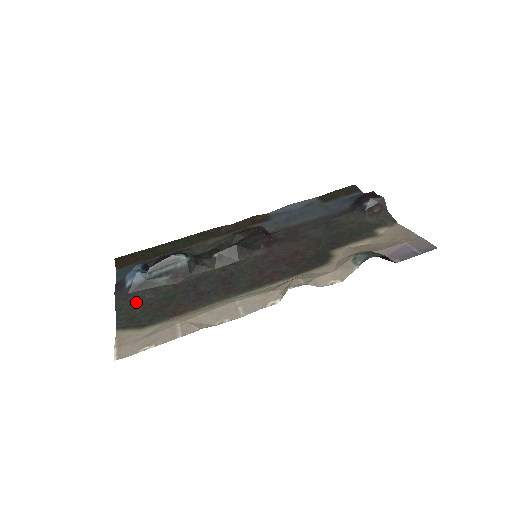
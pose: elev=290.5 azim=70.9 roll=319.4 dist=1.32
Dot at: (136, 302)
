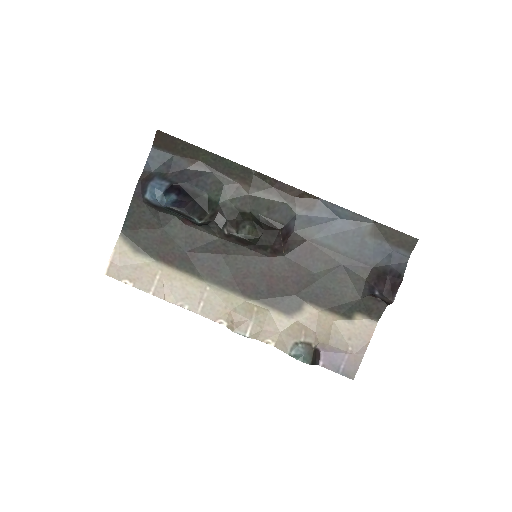
Dot at: (145, 218)
